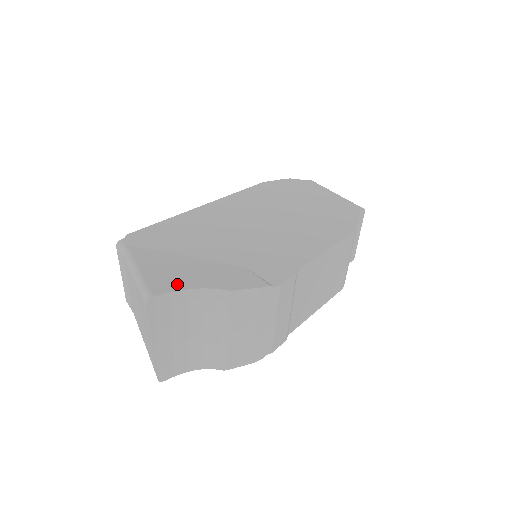
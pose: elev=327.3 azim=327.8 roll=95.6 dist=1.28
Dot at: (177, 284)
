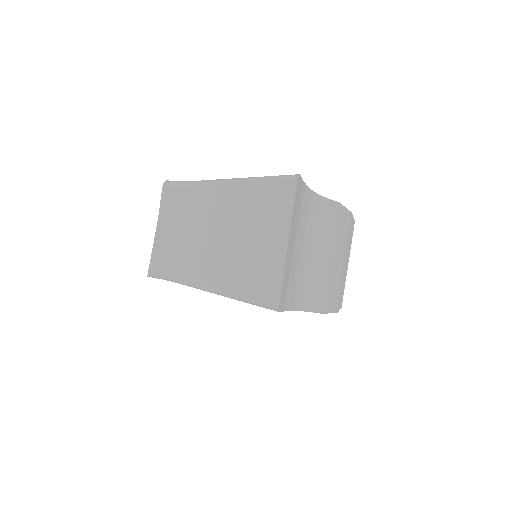
Dot at: occluded
